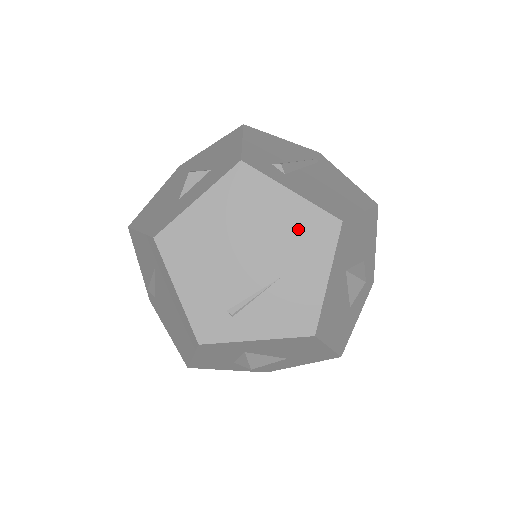
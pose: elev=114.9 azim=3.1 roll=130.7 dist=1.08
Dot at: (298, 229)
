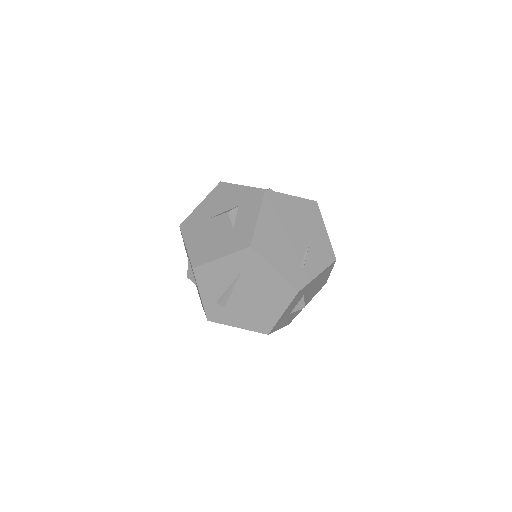
Dot at: (304, 213)
